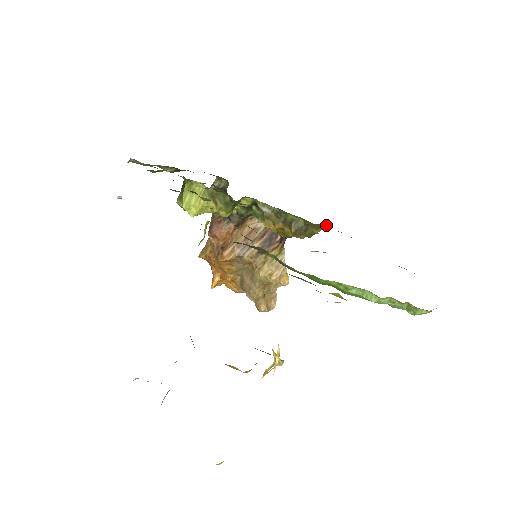
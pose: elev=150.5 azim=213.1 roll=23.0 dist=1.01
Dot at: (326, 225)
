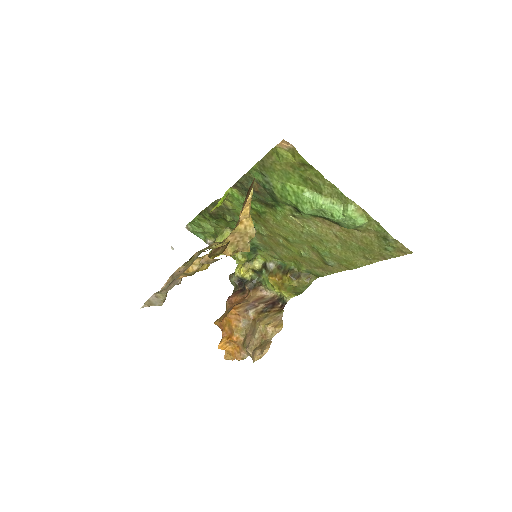
Dot at: (315, 277)
